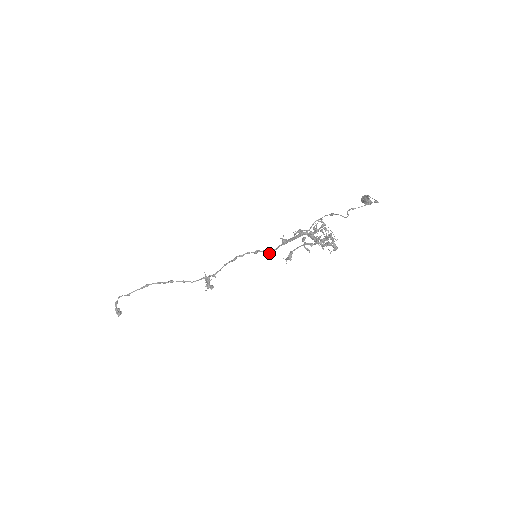
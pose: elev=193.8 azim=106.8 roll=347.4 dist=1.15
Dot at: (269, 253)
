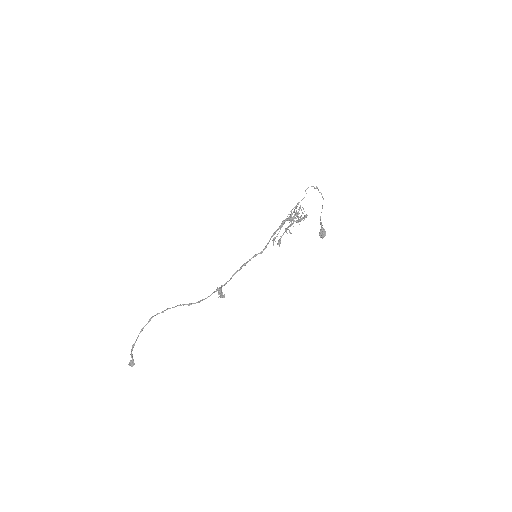
Dot at: (265, 248)
